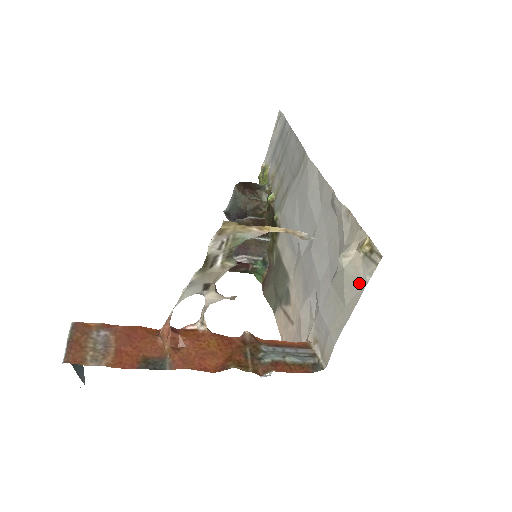
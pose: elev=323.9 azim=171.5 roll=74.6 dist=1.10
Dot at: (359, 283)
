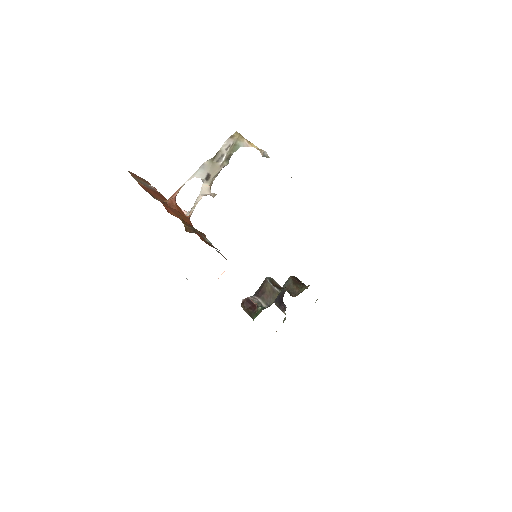
Dot at: occluded
